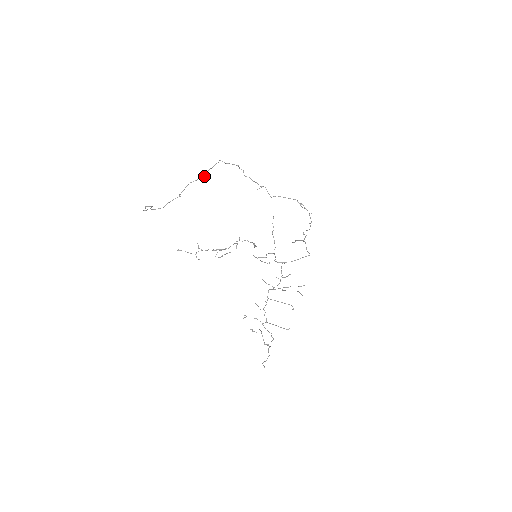
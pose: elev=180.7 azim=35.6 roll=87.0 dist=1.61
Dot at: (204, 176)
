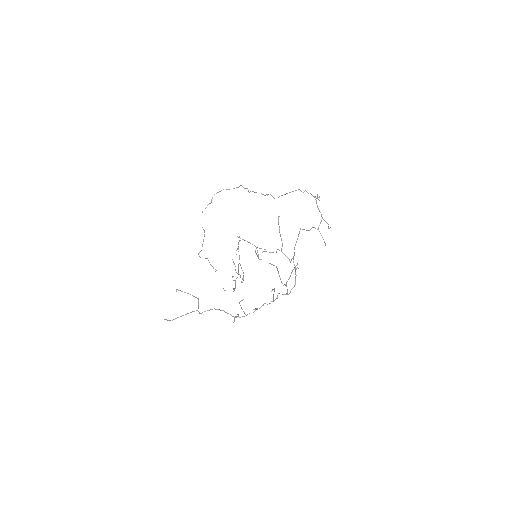
Dot at: occluded
